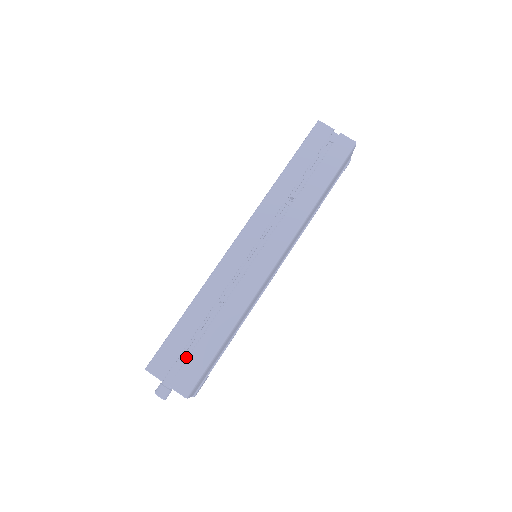
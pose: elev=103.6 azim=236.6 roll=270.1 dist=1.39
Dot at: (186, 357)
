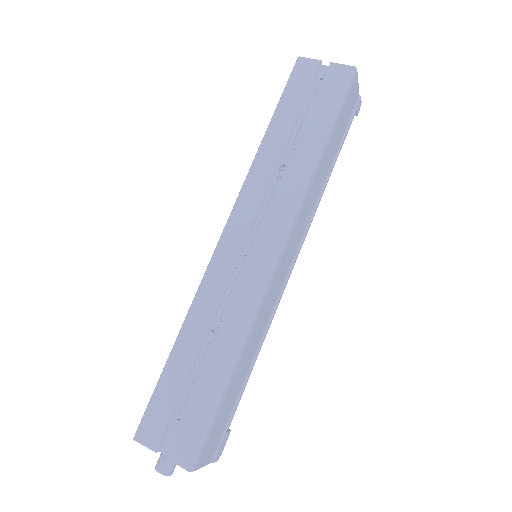
Dot at: occluded
